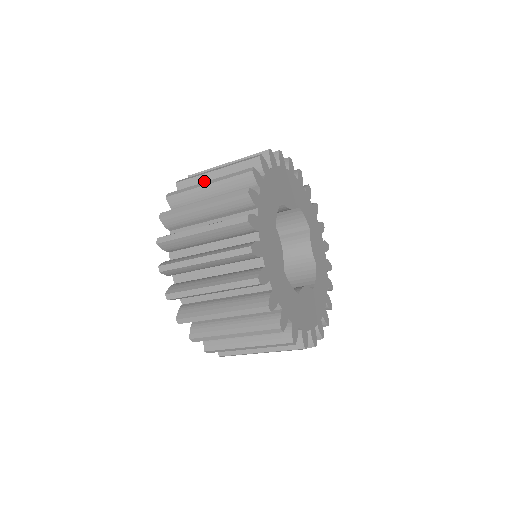
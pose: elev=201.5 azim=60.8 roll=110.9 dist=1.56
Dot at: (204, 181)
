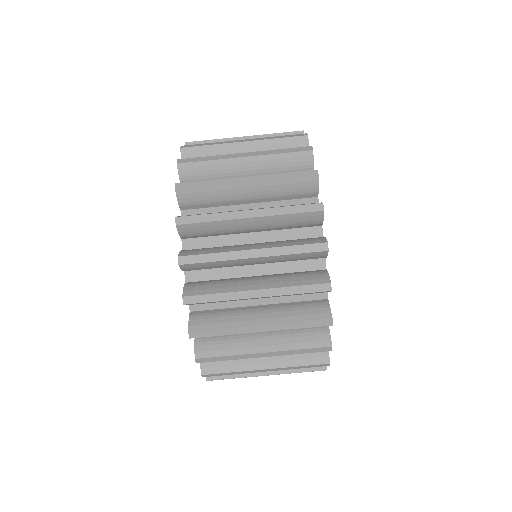
Dot at: (225, 152)
